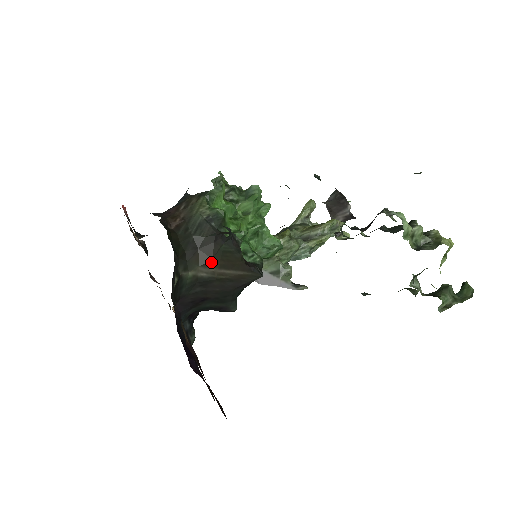
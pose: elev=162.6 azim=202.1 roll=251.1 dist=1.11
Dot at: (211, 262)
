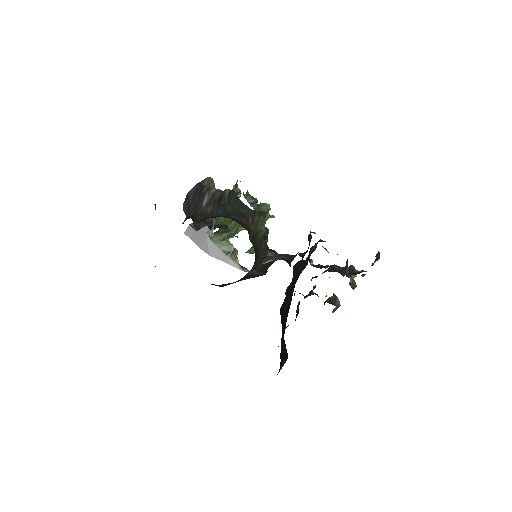
Dot at: (257, 267)
